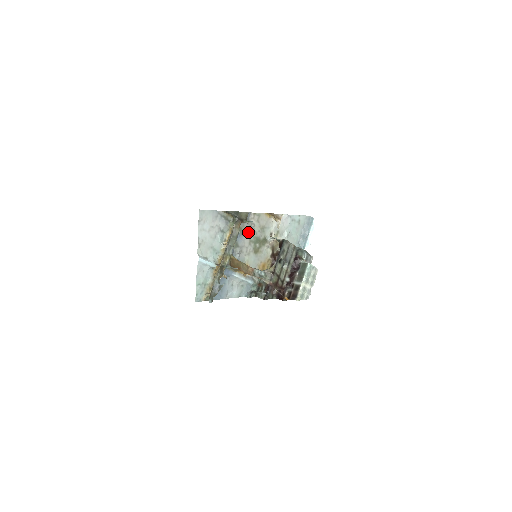
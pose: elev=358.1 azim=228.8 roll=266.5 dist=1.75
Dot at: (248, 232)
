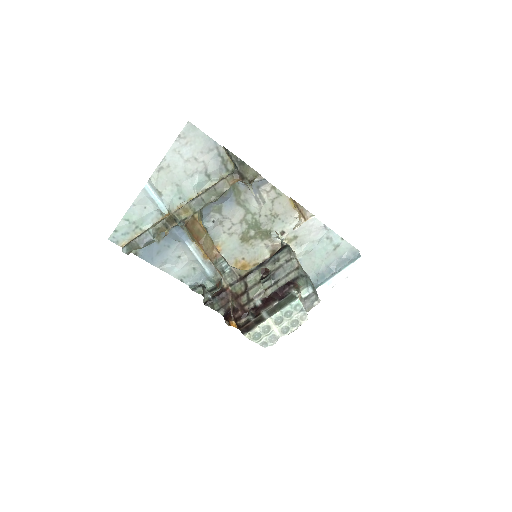
Dot at: (248, 205)
